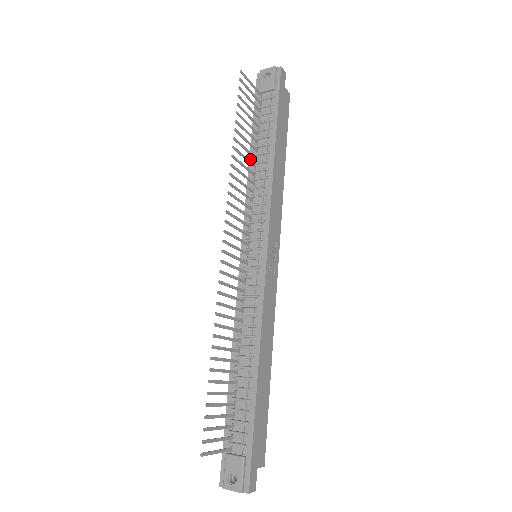
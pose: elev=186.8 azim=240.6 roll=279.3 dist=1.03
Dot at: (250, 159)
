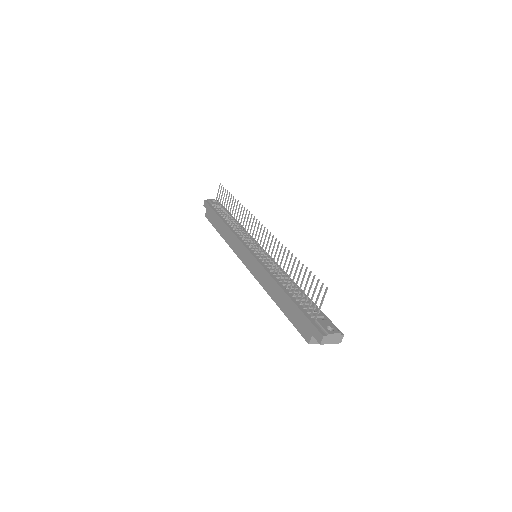
Dot at: (225, 223)
